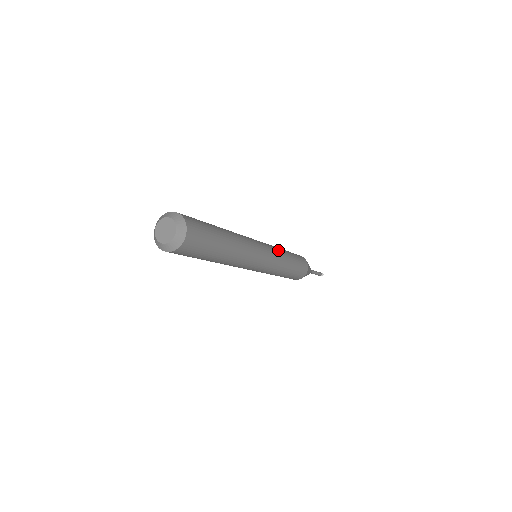
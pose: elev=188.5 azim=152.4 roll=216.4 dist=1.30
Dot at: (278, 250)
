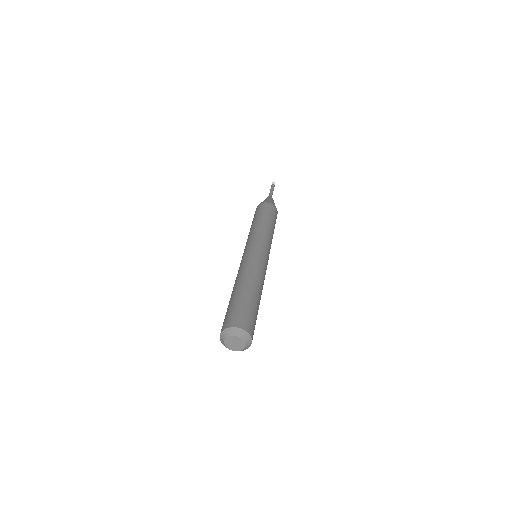
Dot at: (260, 233)
